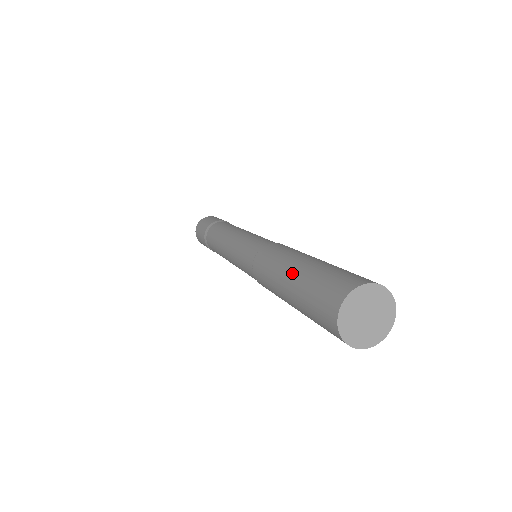
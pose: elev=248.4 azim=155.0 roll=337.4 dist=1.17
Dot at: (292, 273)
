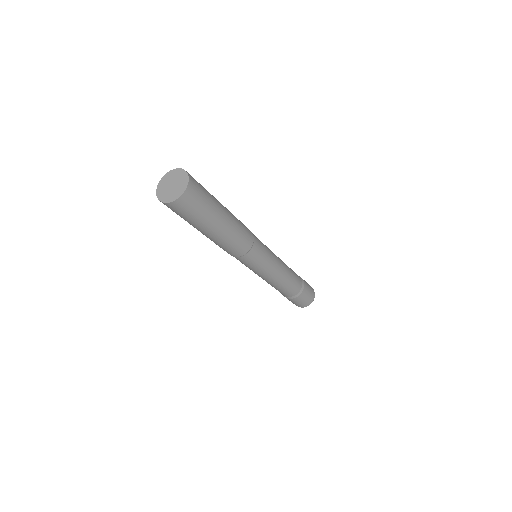
Dot at: occluded
